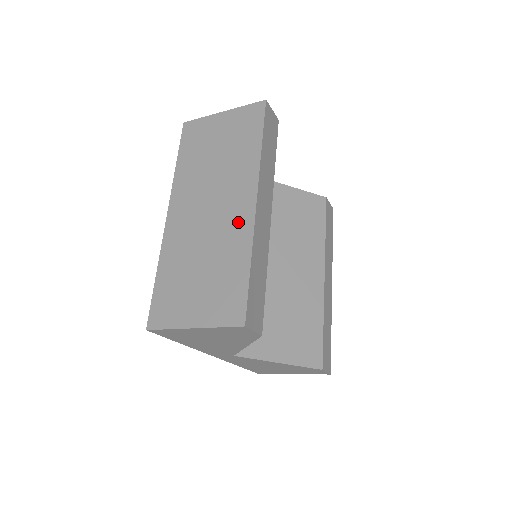
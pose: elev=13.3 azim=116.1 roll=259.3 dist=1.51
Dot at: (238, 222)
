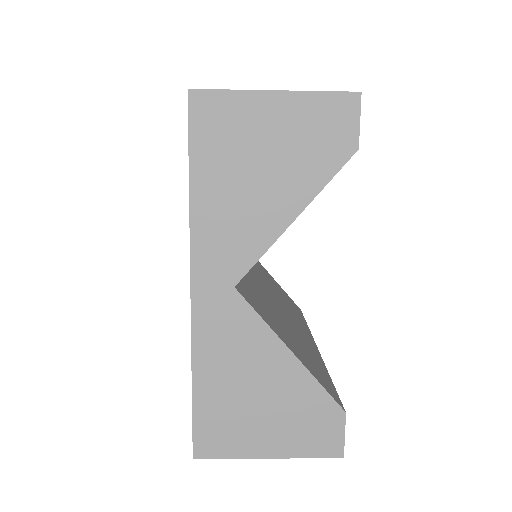
Dot at: occluded
